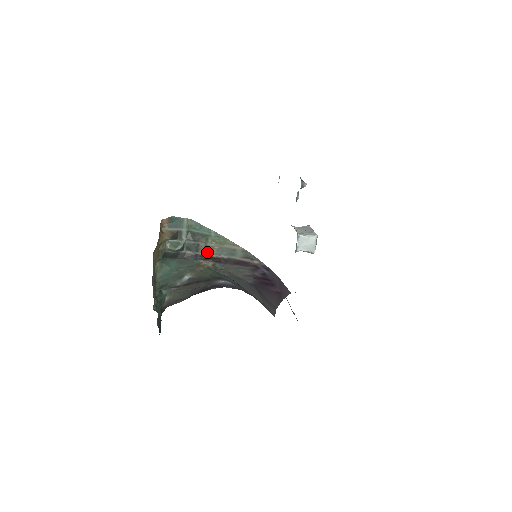
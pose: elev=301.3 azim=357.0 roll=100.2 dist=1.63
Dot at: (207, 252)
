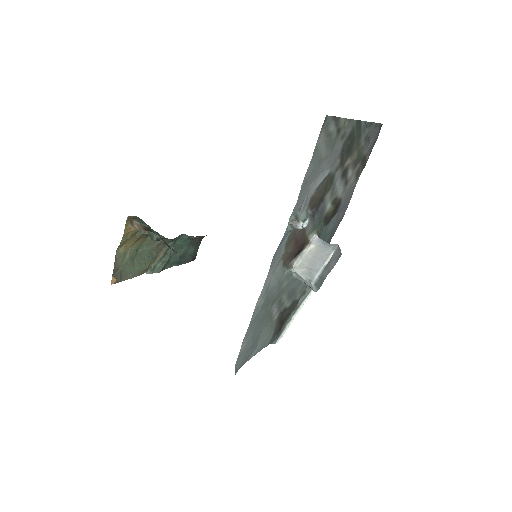
Dot at: occluded
